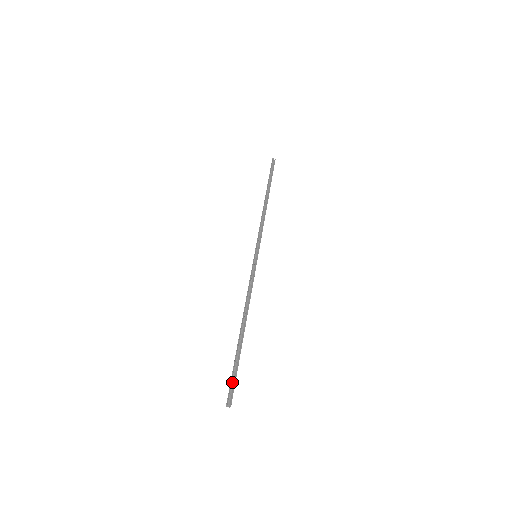
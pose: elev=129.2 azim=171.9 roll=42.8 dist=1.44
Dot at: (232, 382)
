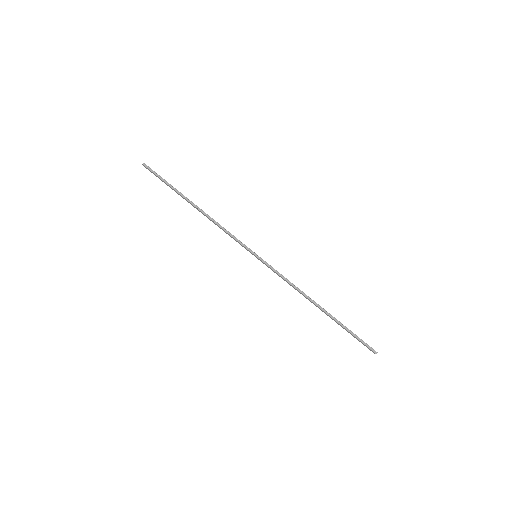
Dot at: (360, 341)
